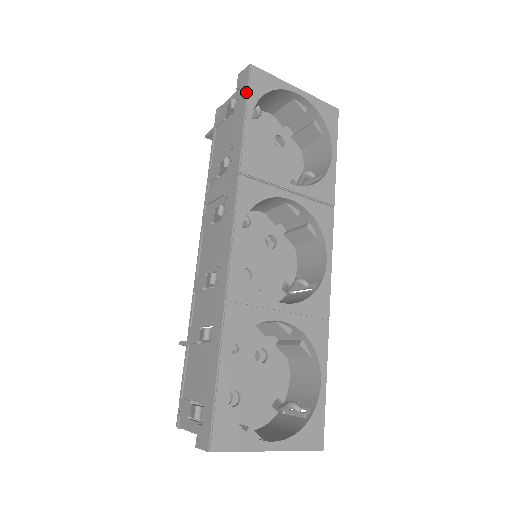
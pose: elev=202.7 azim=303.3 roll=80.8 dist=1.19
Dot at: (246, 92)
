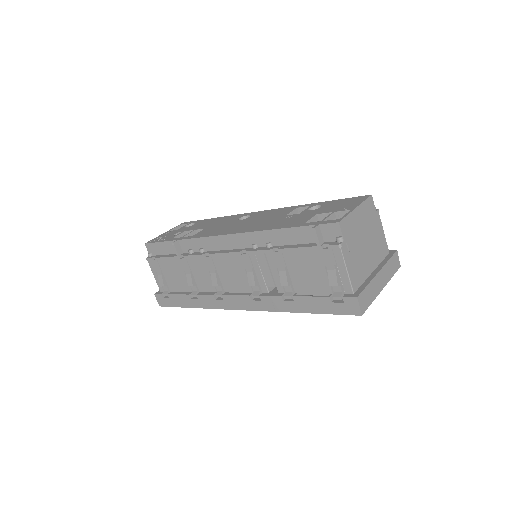
Dot at: (336, 314)
